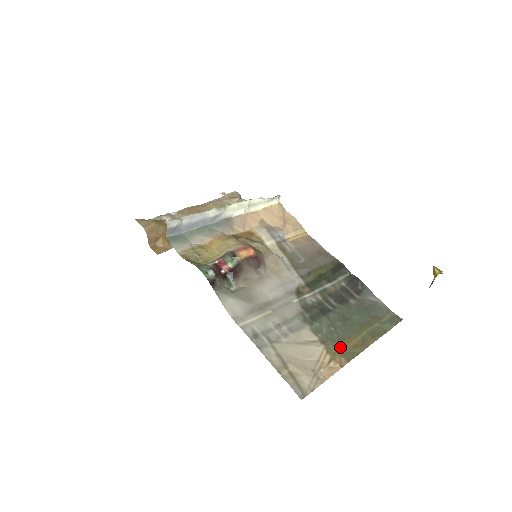
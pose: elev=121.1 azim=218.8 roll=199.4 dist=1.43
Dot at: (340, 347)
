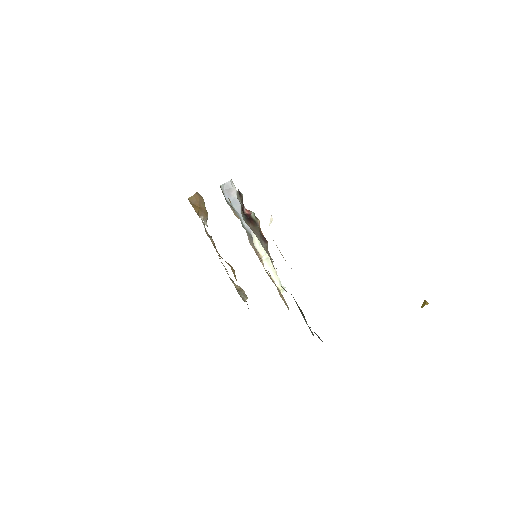
Dot at: occluded
